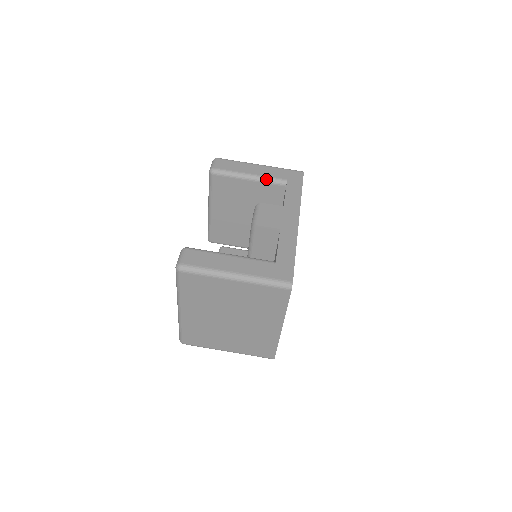
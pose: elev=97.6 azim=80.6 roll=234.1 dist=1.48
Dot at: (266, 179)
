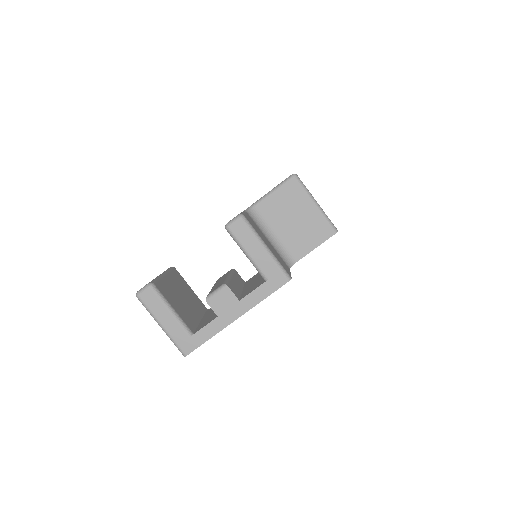
Dot at: (255, 266)
